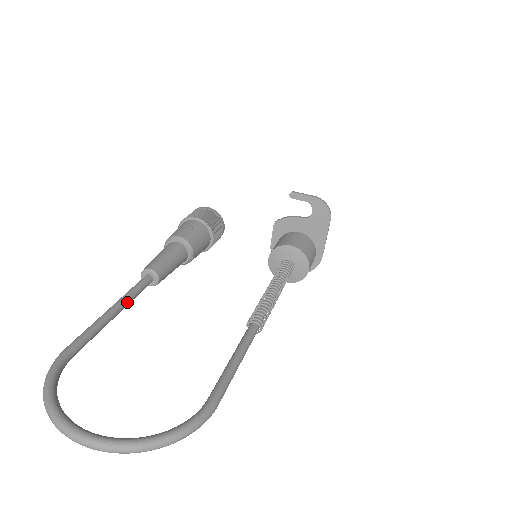
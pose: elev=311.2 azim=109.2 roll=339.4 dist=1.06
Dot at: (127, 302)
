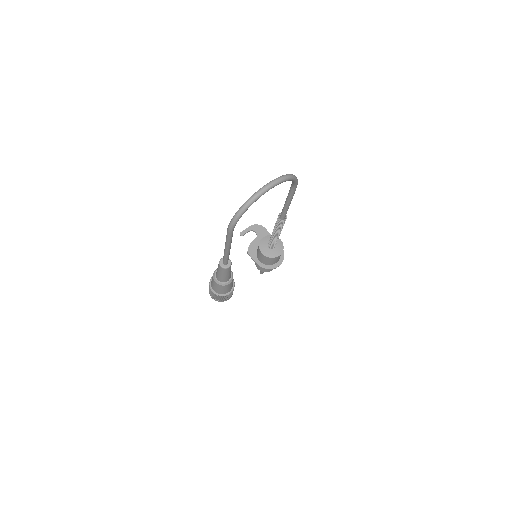
Dot at: occluded
